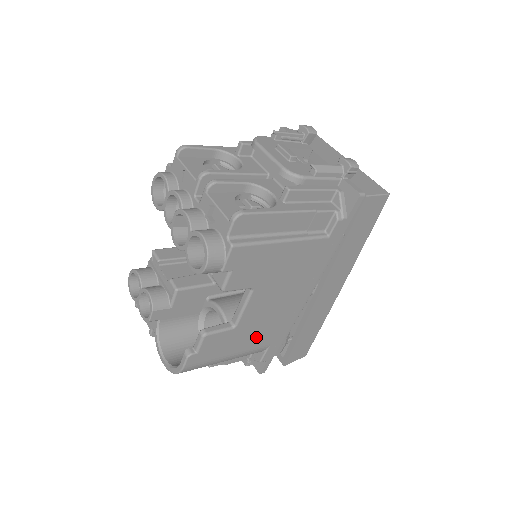
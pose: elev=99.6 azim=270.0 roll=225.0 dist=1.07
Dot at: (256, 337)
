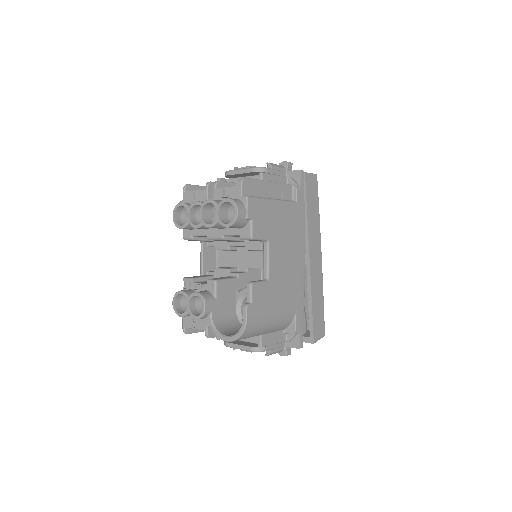
Dot at: (284, 297)
